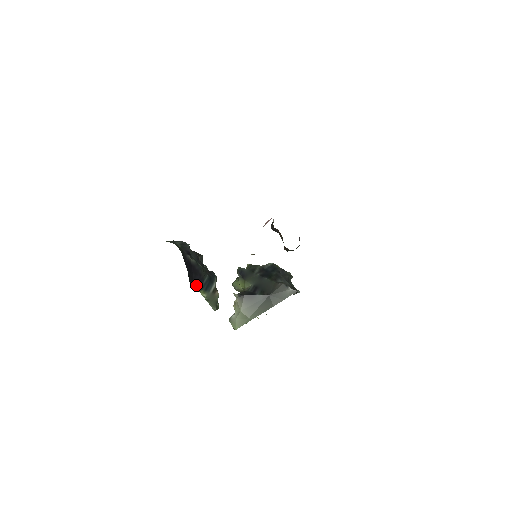
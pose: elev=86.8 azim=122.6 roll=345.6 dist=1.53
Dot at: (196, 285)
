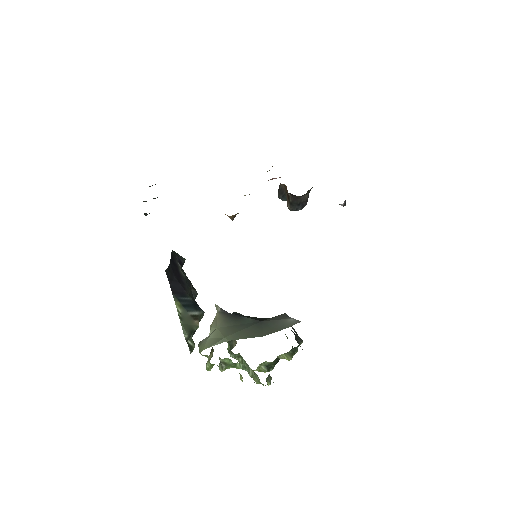
Dot at: (174, 290)
